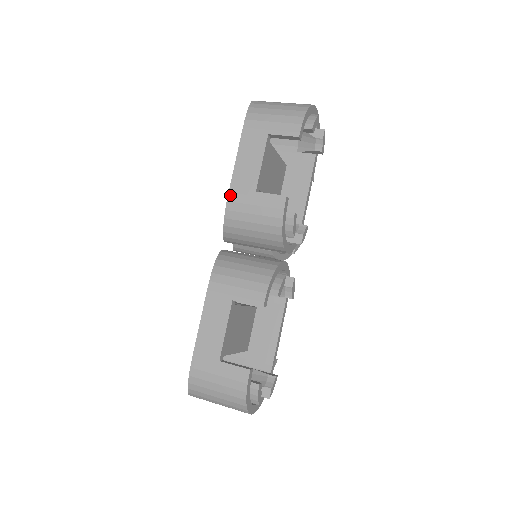
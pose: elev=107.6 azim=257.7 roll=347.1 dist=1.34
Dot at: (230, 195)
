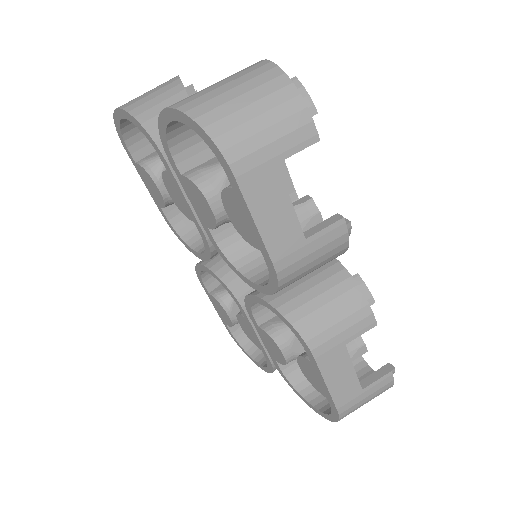
Dot at: (277, 265)
